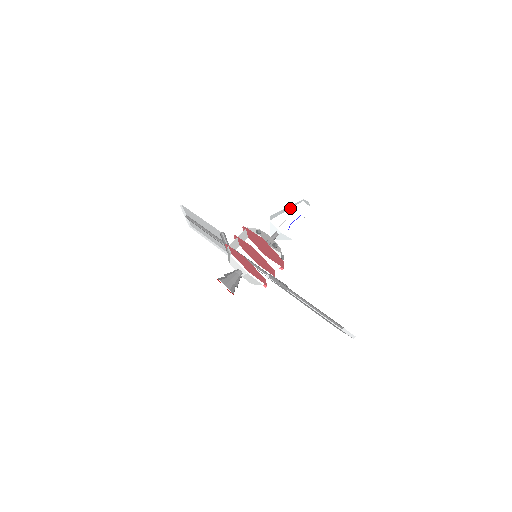
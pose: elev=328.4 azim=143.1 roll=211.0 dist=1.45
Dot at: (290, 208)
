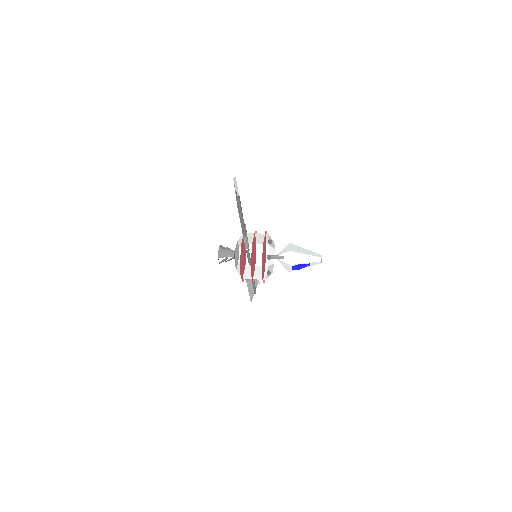
Dot at: occluded
